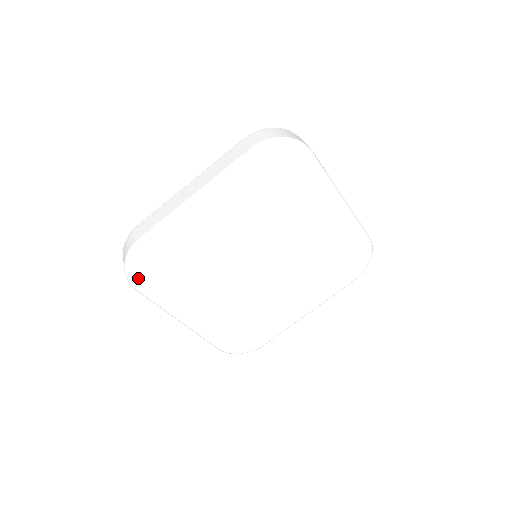
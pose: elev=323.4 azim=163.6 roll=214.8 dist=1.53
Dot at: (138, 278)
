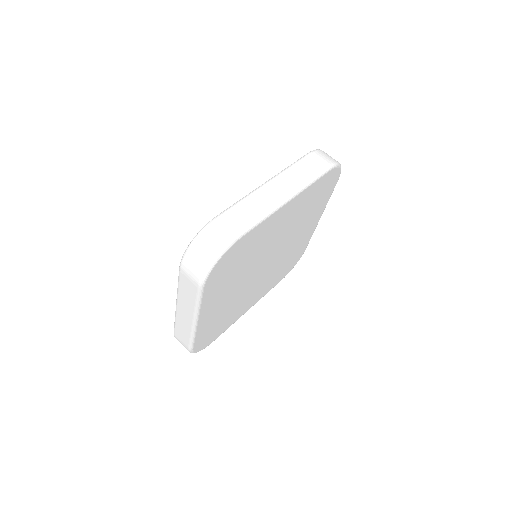
Dot at: (213, 273)
